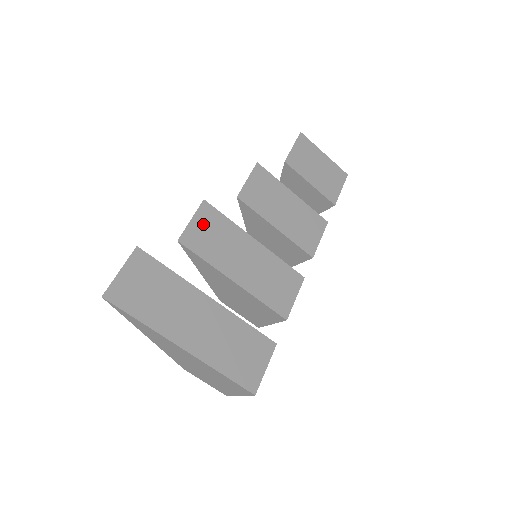
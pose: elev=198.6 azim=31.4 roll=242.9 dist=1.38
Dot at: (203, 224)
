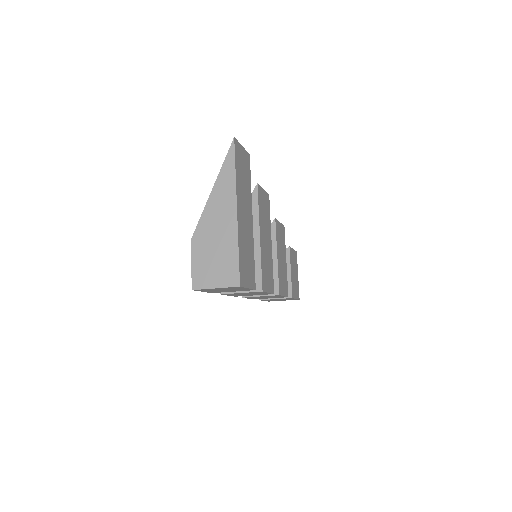
Dot at: (265, 199)
